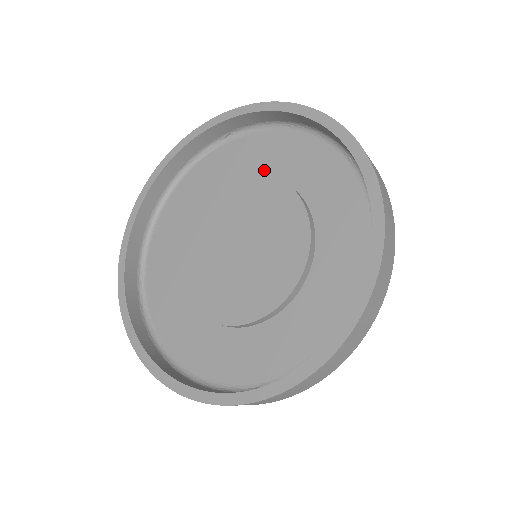
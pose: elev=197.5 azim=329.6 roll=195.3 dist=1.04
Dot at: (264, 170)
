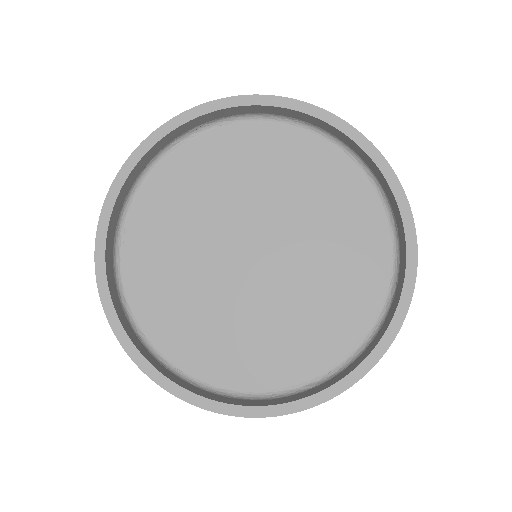
Dot at: (256, 167)
